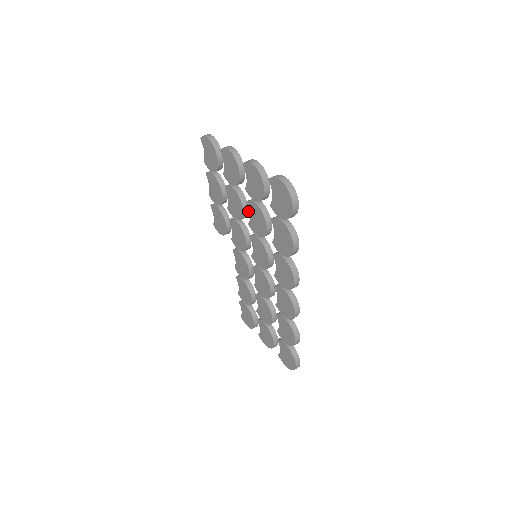
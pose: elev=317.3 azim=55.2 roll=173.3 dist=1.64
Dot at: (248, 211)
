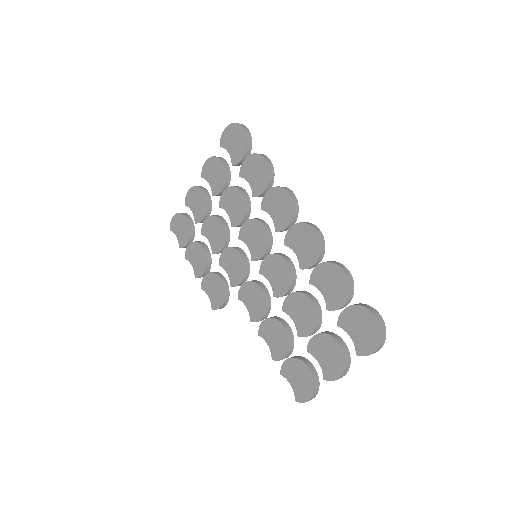
Dot at: occluded
